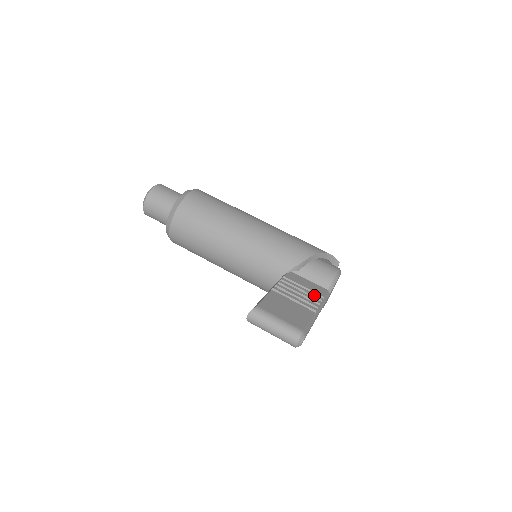
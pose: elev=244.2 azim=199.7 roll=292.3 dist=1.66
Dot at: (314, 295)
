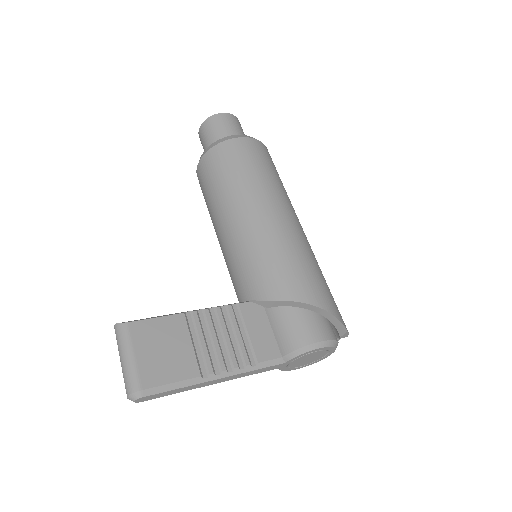
Dot at: (244, 352)
